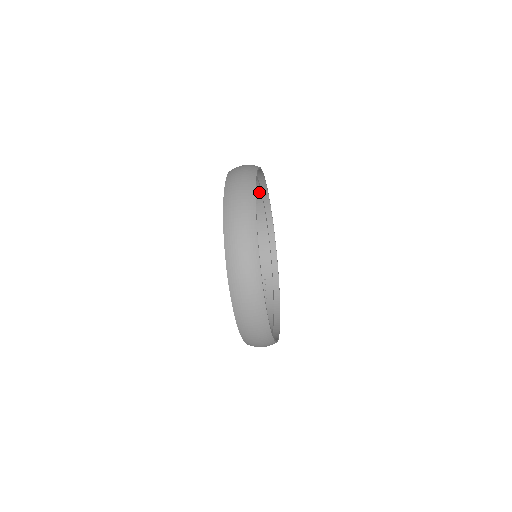
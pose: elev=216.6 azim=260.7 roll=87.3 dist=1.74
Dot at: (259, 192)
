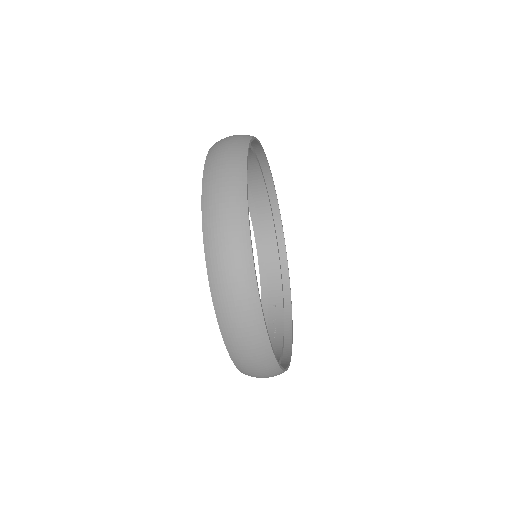
Dot at: (265, 193)
